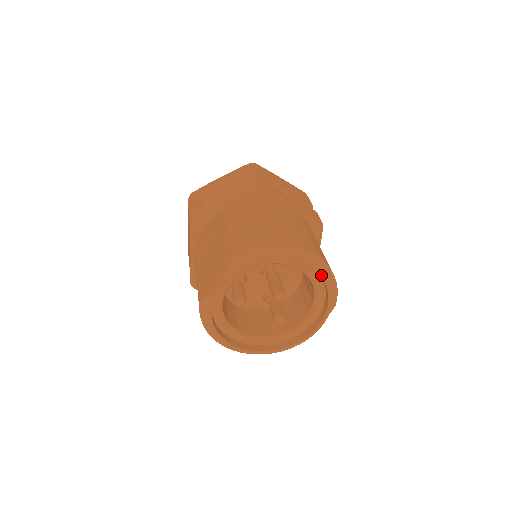
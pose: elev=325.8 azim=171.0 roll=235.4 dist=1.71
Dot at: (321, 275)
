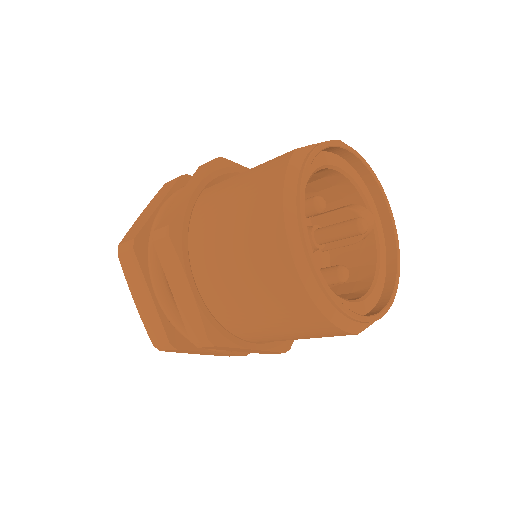
Dot at: (396, 234)
